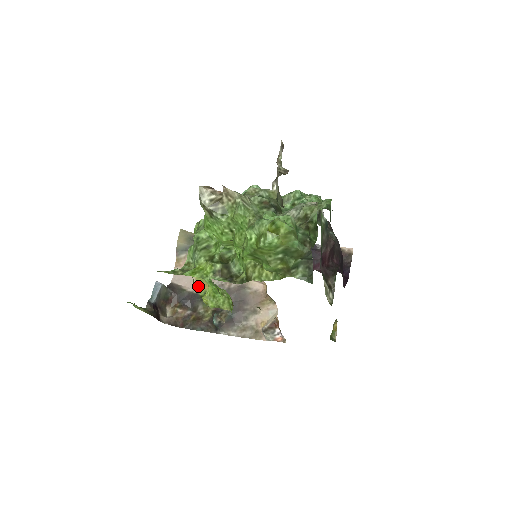
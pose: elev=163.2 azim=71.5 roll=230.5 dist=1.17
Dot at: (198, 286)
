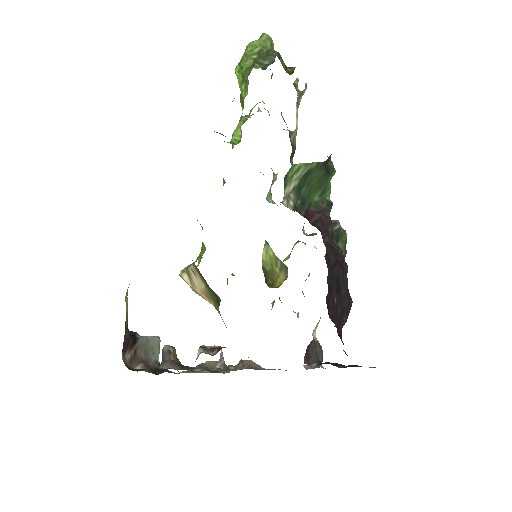
Dot at: occluded
